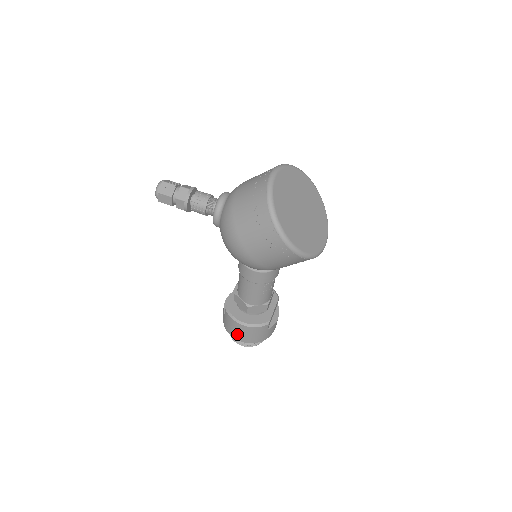
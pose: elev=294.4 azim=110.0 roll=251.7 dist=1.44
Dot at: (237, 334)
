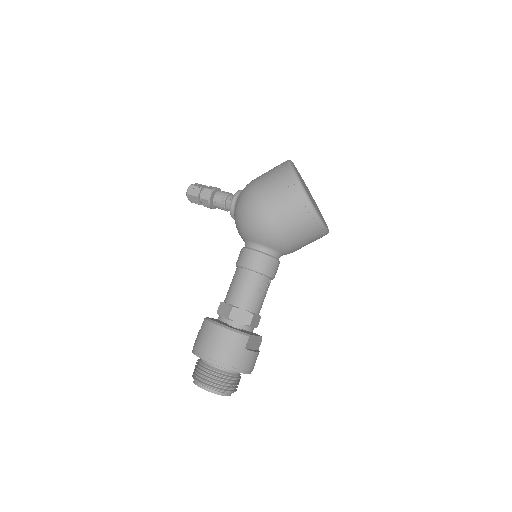
Dot at: (208, 347)
